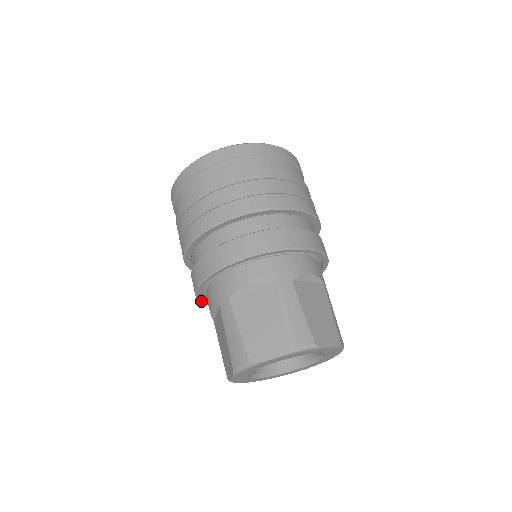
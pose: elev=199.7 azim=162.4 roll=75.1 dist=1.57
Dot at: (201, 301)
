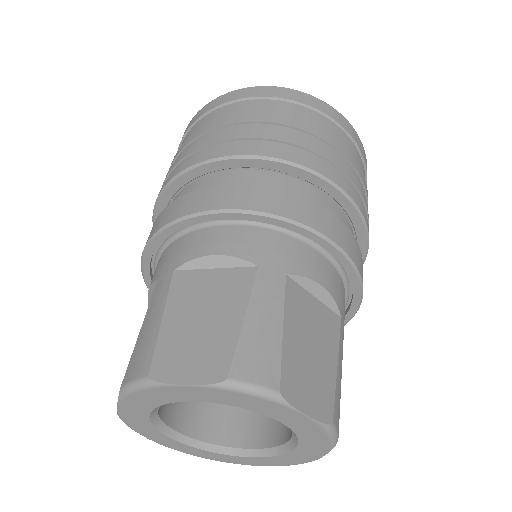
Dot at: occluded
